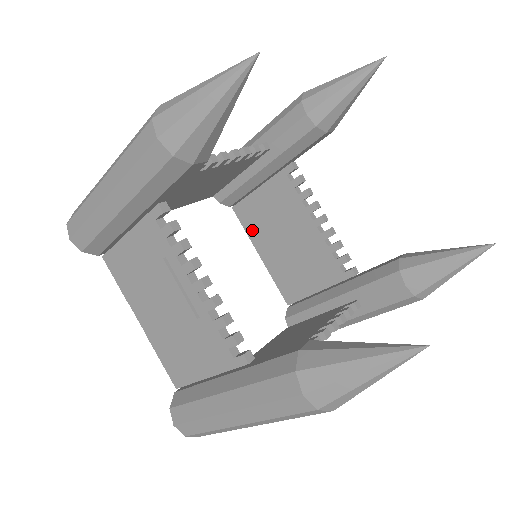
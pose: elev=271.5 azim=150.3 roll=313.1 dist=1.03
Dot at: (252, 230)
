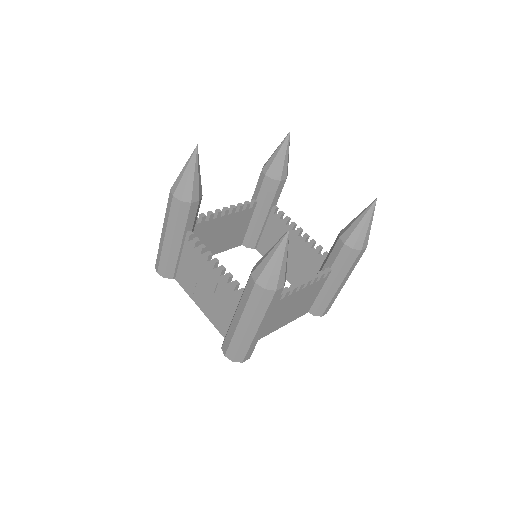
Dot at: occluded
